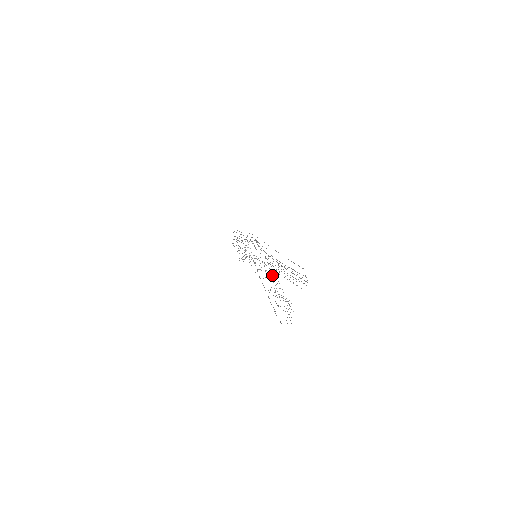
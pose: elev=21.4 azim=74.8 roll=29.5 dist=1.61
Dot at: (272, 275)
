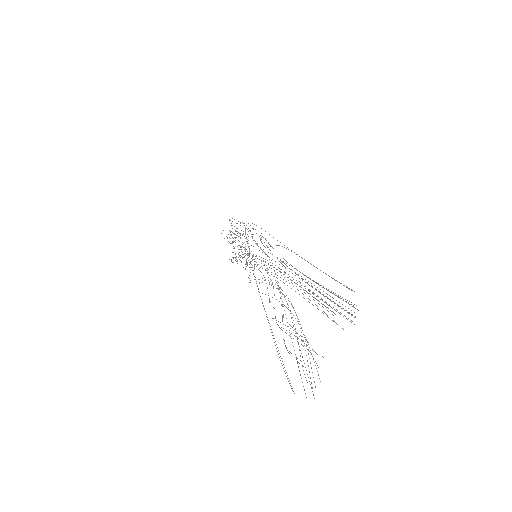
Dot at: occluded
